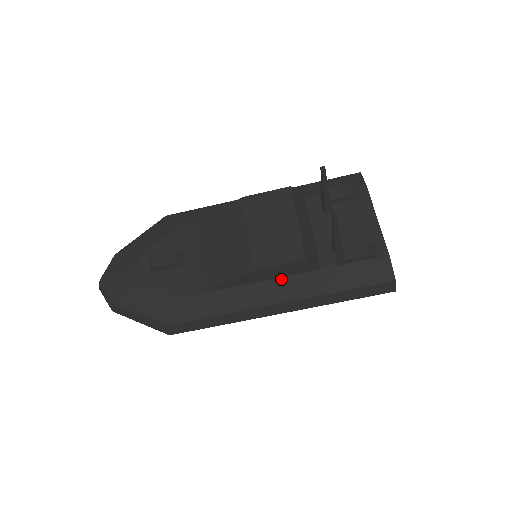
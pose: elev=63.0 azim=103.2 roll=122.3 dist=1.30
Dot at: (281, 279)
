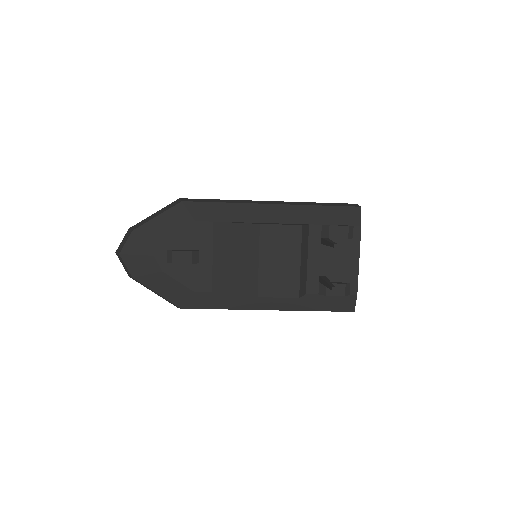
Dot at: occluded
